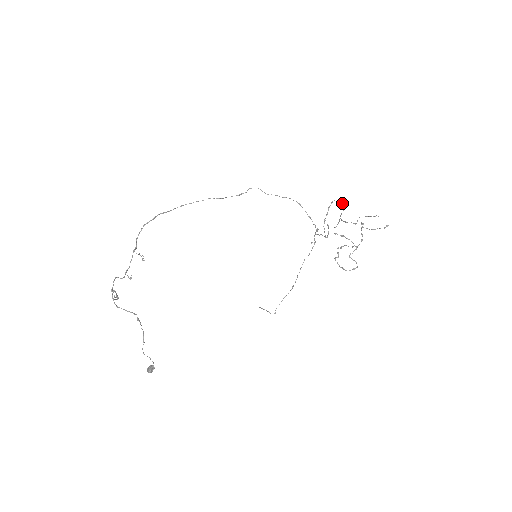
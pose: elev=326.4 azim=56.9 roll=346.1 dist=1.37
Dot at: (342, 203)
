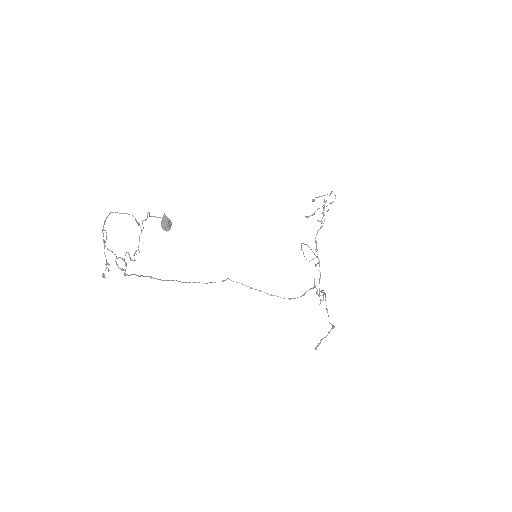
Dot at: occluded
